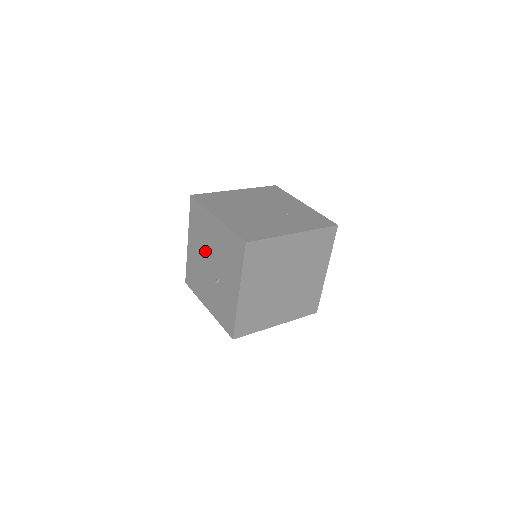
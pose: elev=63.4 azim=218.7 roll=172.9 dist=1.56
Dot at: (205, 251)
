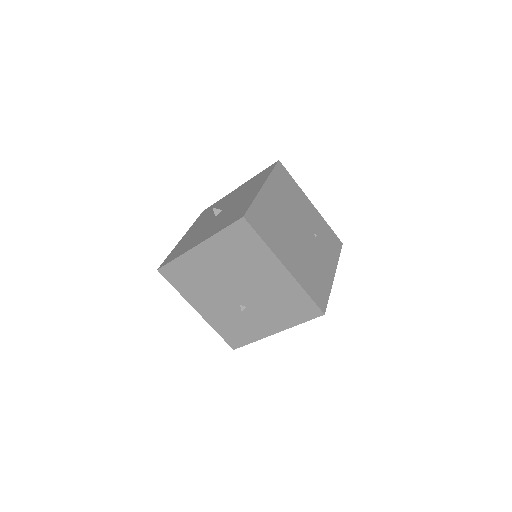
Dot at: (235, 276)
